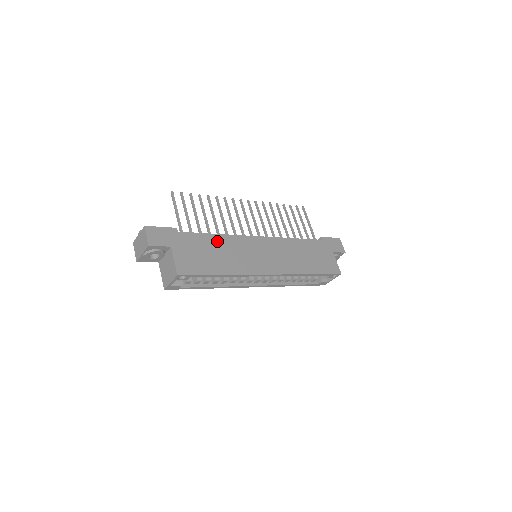
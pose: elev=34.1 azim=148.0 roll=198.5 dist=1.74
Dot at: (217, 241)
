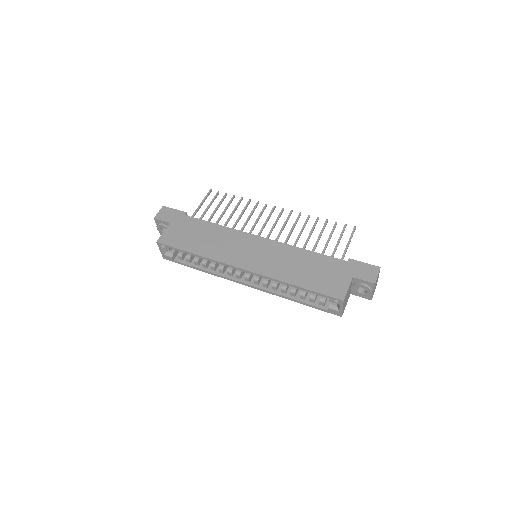
Dot at: (213, 229)
